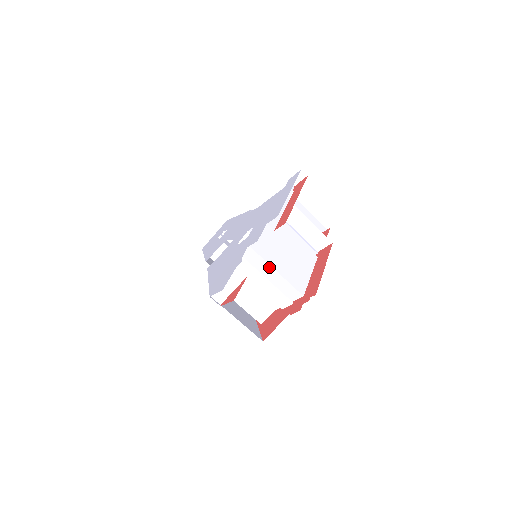
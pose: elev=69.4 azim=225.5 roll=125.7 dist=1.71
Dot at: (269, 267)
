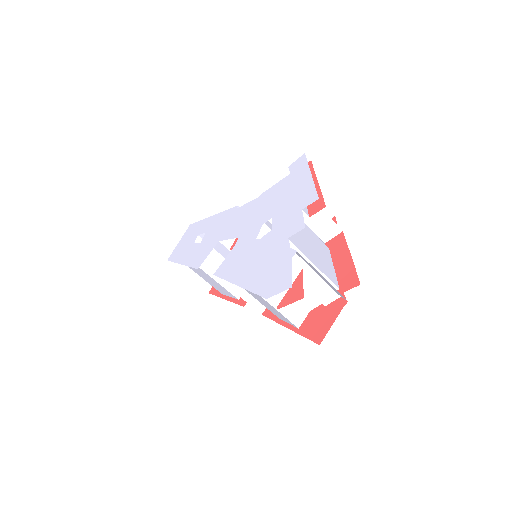
Dot at: occluded
